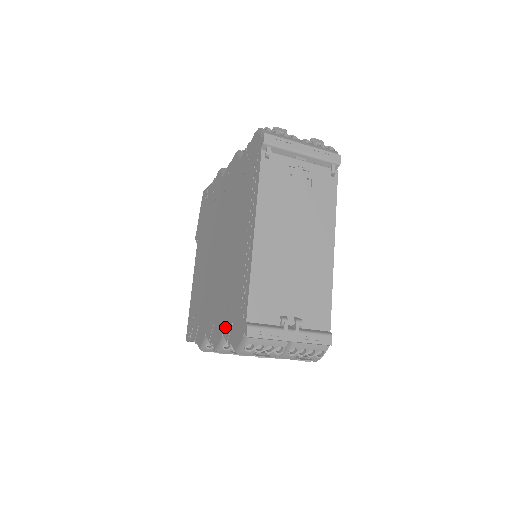
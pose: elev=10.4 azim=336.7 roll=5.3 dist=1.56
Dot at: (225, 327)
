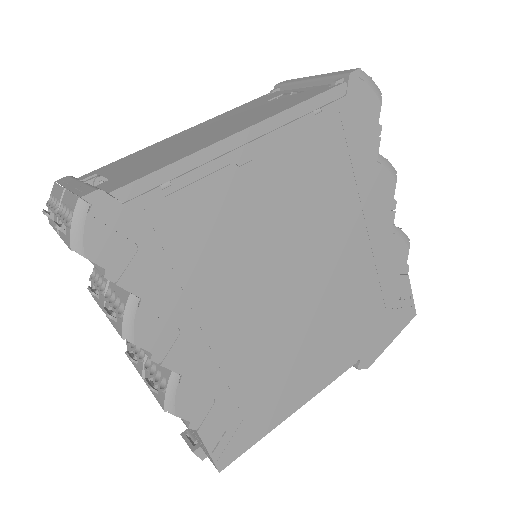
Dot at: occluded
